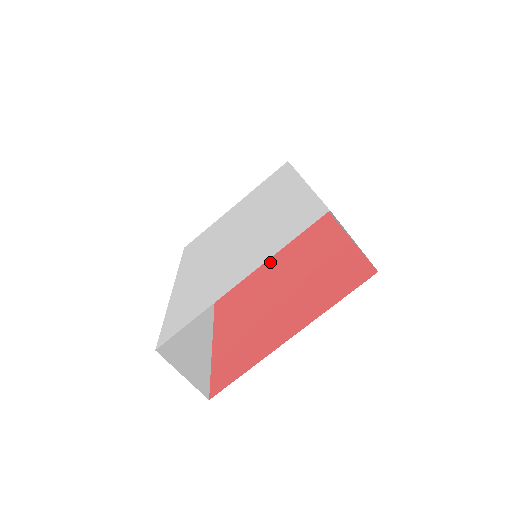
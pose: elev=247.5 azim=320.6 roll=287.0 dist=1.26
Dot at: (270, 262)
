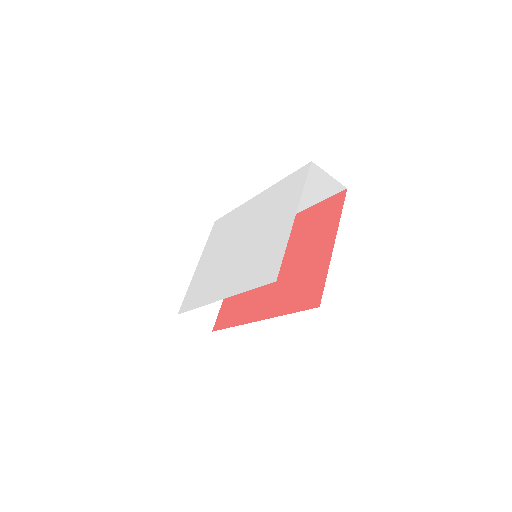
Dot at: occluded
